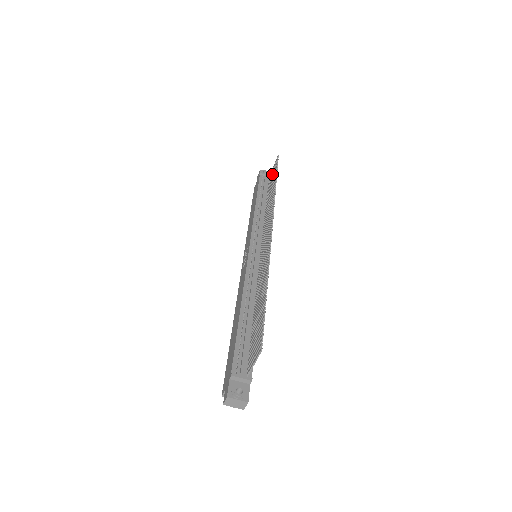
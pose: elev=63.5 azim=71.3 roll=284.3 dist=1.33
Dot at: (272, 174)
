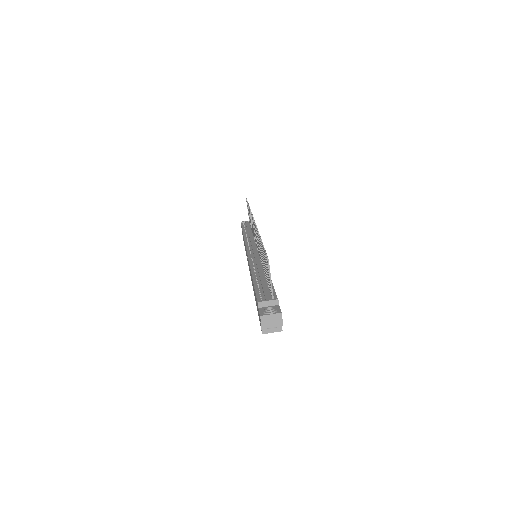
Dot at: (248, 213)
